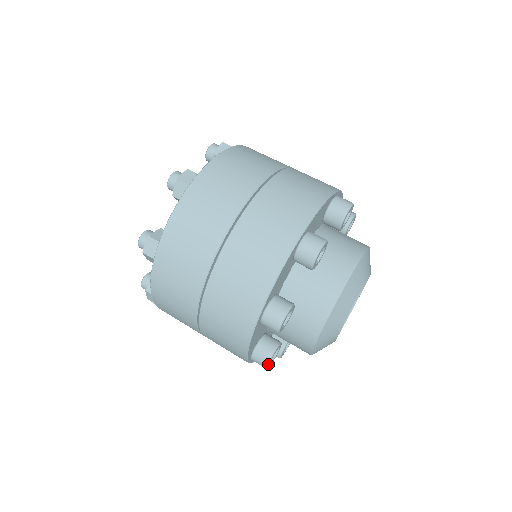
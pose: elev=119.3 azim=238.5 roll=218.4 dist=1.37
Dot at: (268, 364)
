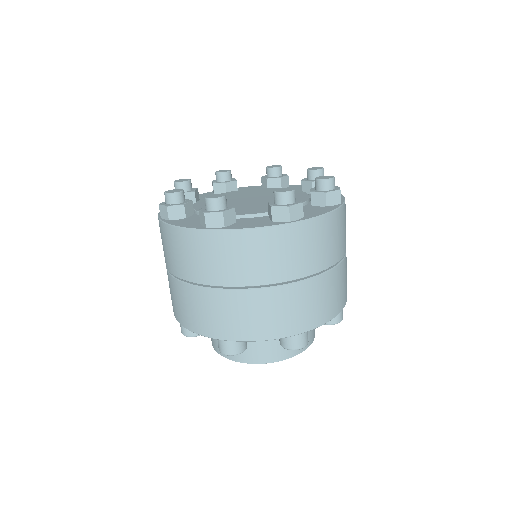
Dot at: occluded
